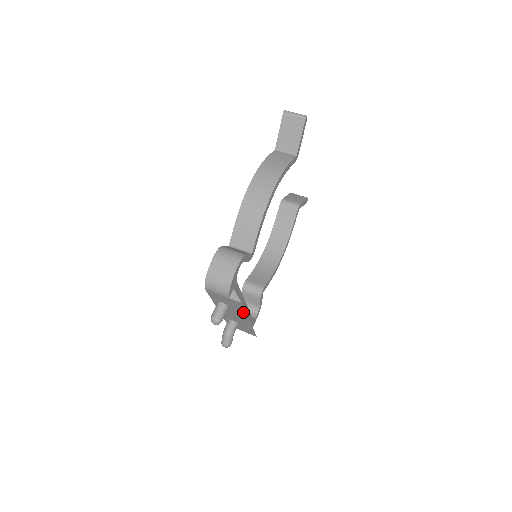
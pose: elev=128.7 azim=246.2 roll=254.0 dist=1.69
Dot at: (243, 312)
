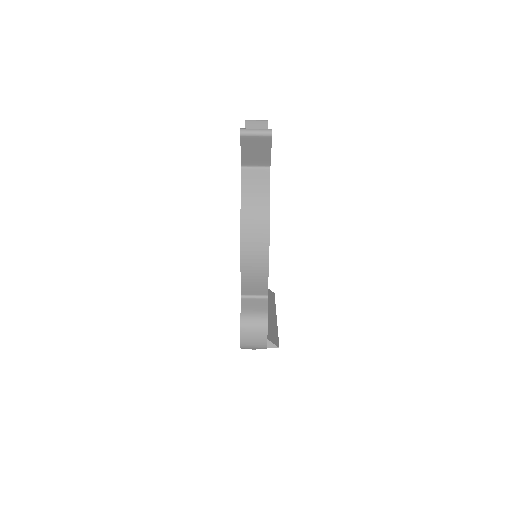
Dot at: occluded
